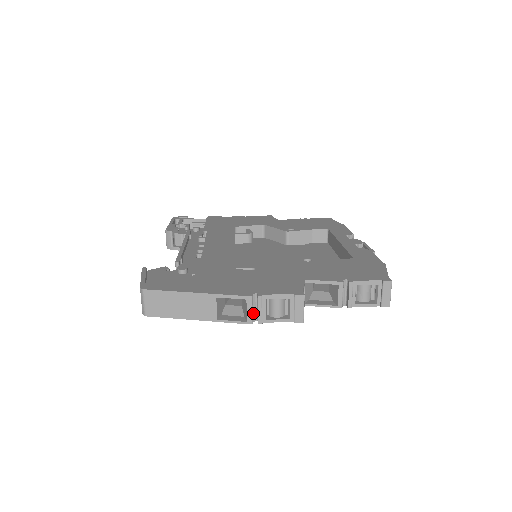
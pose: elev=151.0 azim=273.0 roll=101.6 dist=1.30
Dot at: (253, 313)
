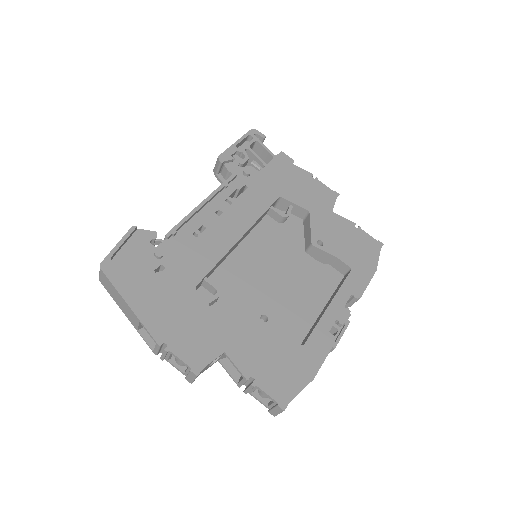
Dot at: (161, 349)
